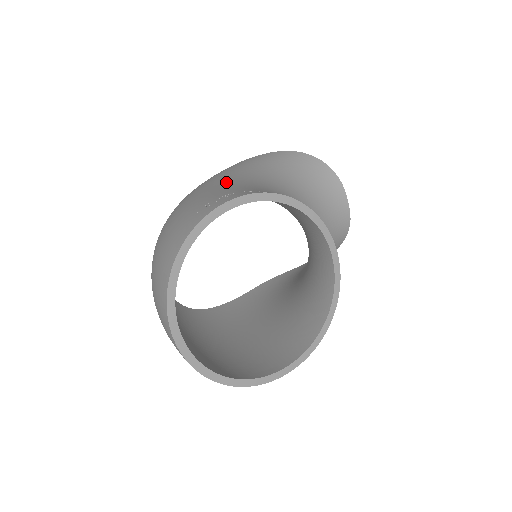
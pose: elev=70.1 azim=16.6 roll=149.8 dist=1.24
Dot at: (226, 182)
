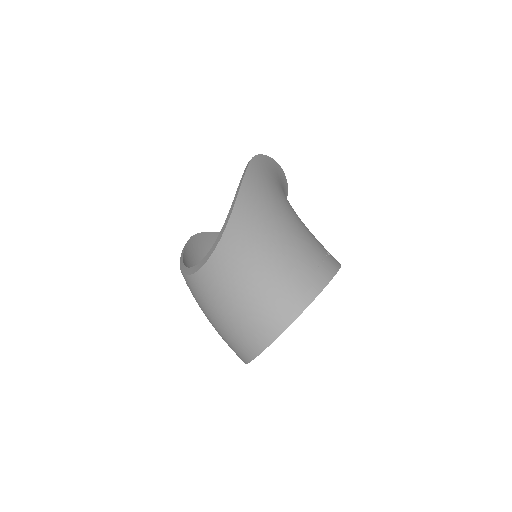
Dot at: (292, 210)
